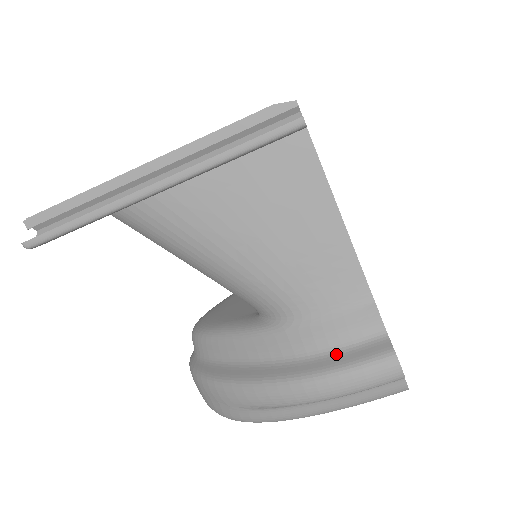
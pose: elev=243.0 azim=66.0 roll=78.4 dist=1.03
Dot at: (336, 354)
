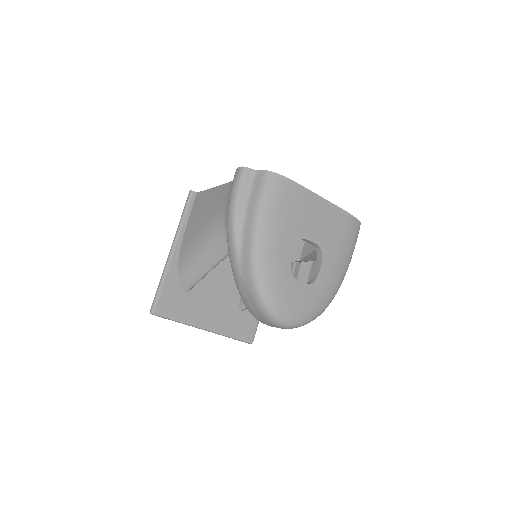
Dot at: occluded
